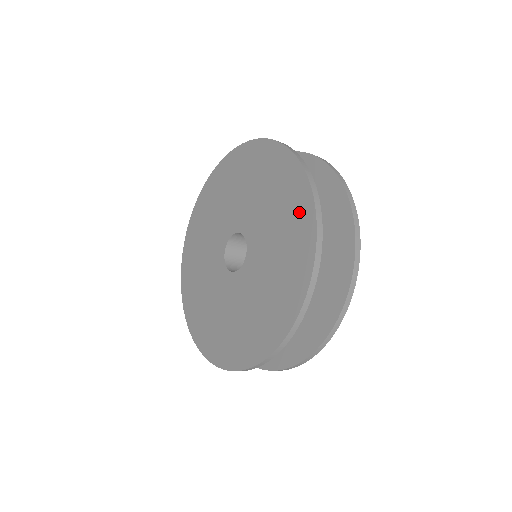
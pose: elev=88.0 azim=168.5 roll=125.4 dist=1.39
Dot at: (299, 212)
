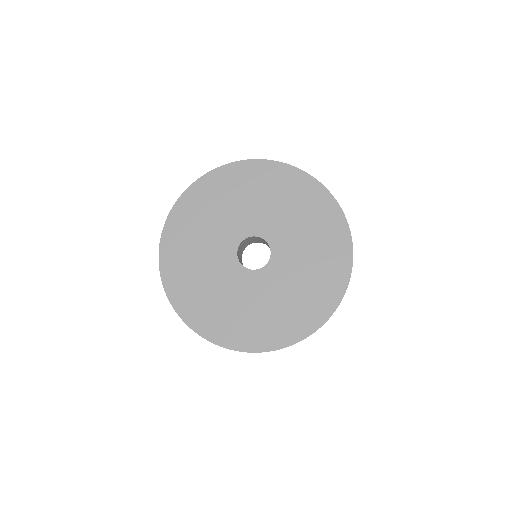
Dot at: (335, 271)
